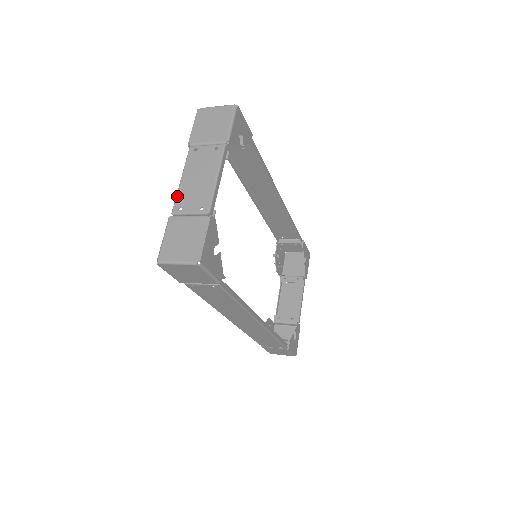
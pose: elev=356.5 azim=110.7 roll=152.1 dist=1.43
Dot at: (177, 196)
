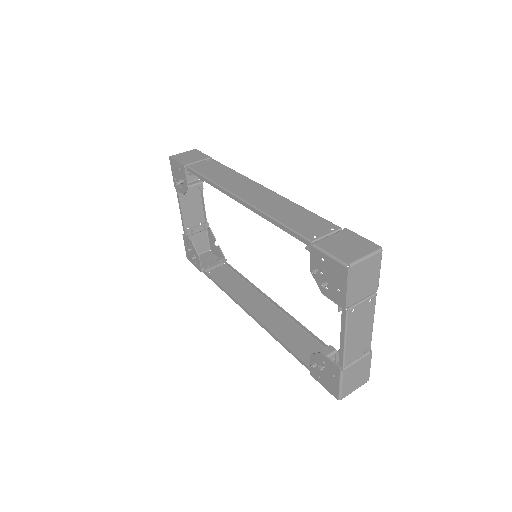
Dot at: (346, 355)
